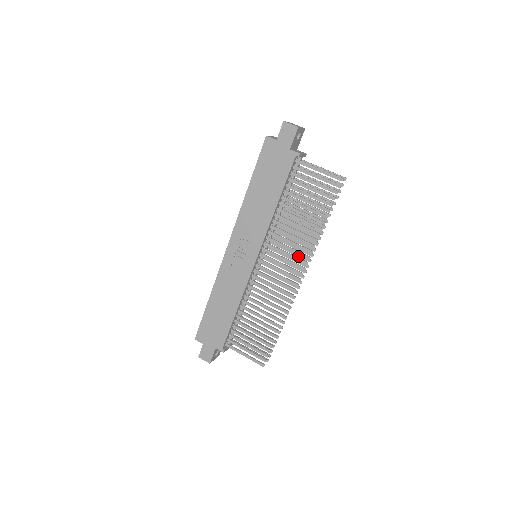
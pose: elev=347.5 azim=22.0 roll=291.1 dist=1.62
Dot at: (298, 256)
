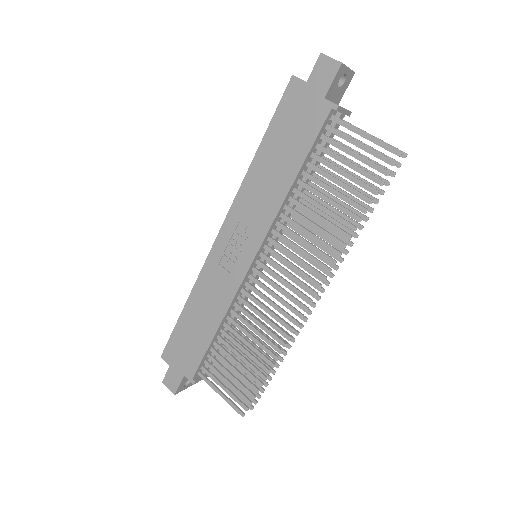
Dot at: (315, 266)
